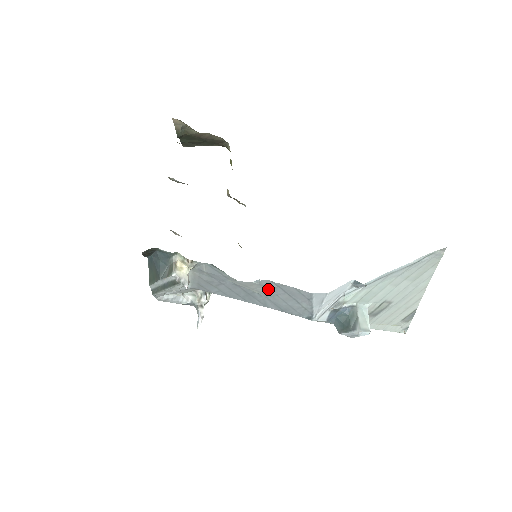
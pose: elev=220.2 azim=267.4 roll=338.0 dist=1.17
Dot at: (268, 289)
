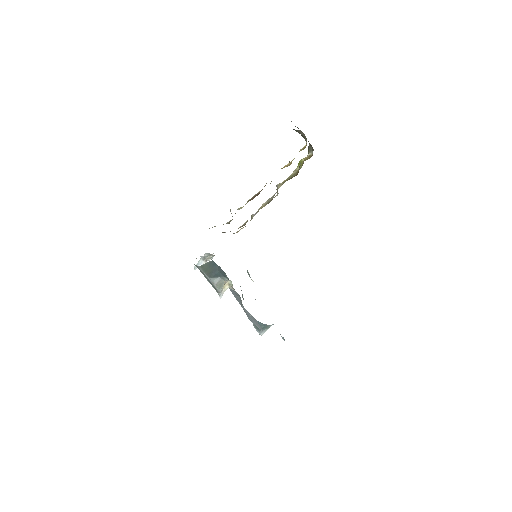
Dot at: (250, 314)
